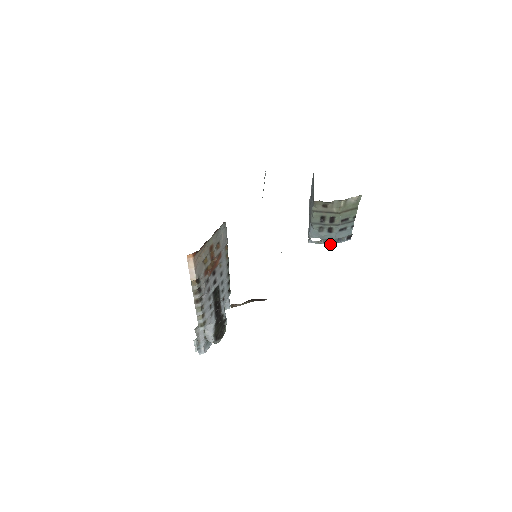
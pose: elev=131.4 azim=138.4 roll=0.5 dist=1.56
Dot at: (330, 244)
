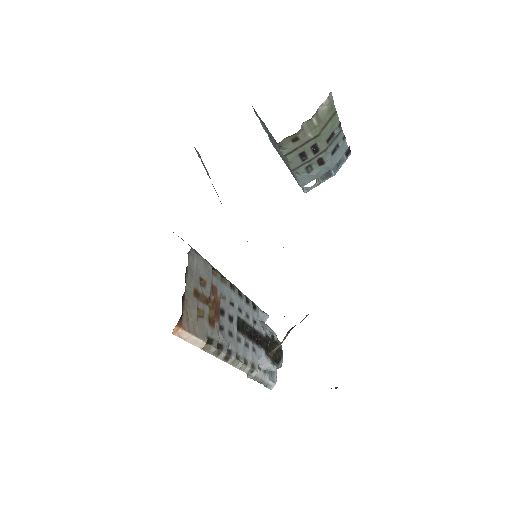
Dot at: occluded
